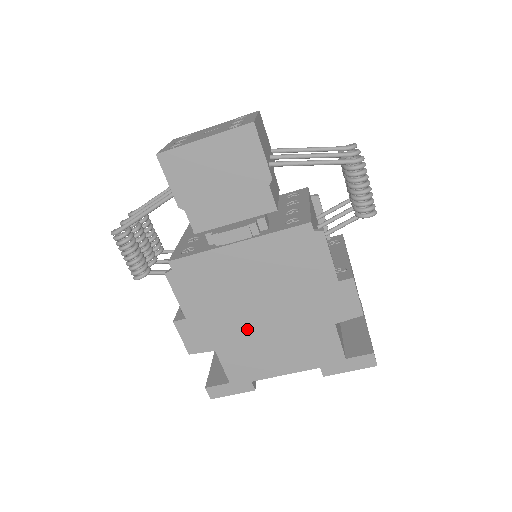
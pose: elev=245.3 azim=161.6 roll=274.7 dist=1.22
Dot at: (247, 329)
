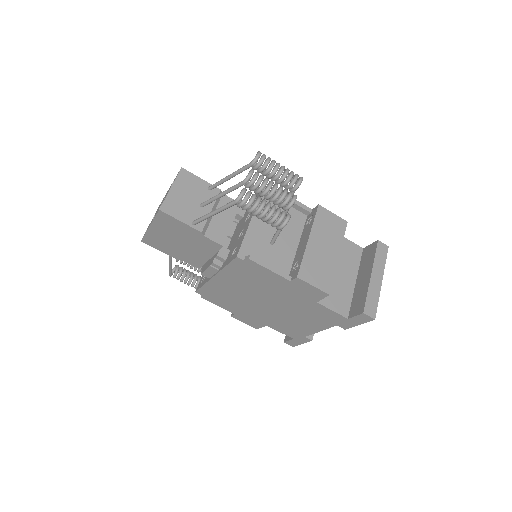
Dot at: (270, 313)
